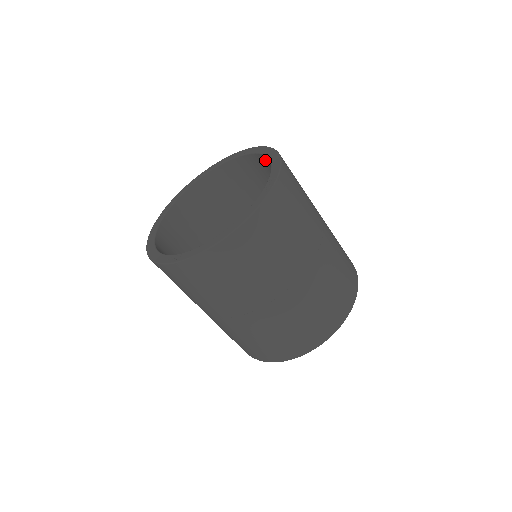
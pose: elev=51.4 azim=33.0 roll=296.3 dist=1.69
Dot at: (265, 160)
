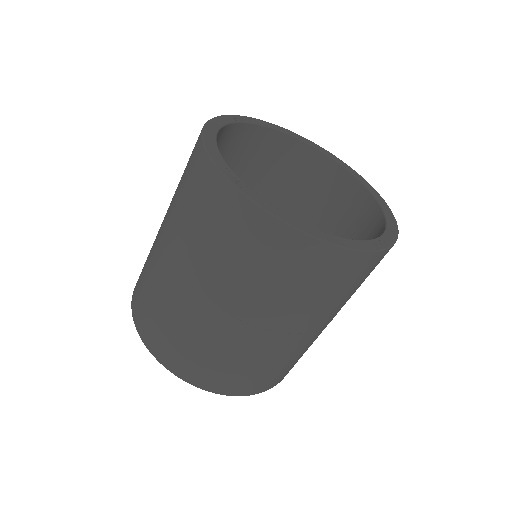
Dot at: (372, 209)
